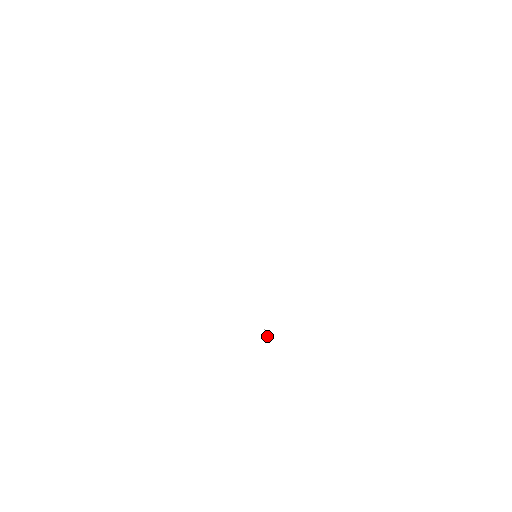
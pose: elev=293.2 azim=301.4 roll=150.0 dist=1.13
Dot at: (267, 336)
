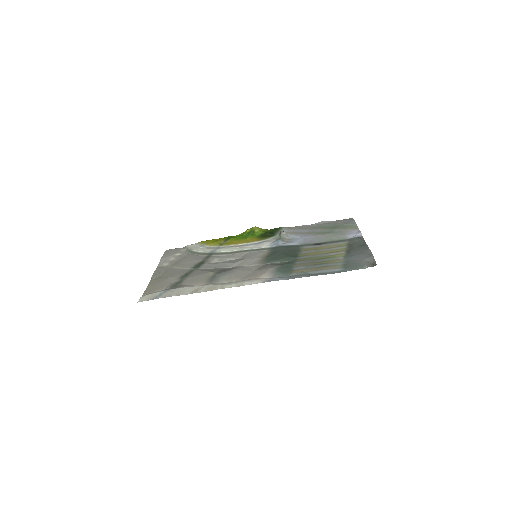
Dot at: occluded
